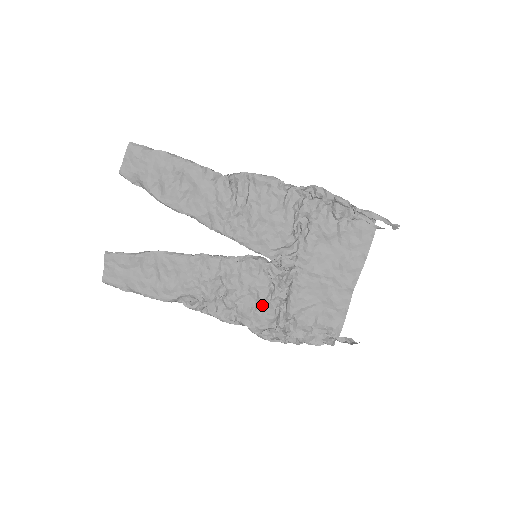
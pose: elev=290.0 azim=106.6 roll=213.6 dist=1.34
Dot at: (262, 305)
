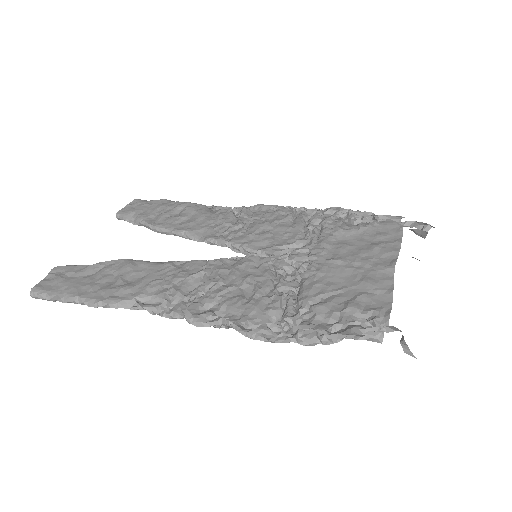
Dot at: (260, 296)
